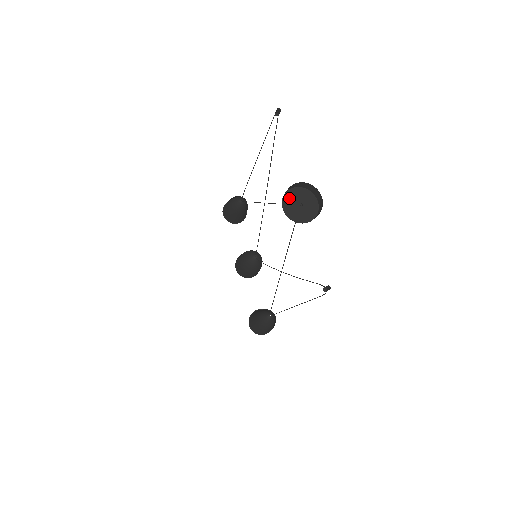
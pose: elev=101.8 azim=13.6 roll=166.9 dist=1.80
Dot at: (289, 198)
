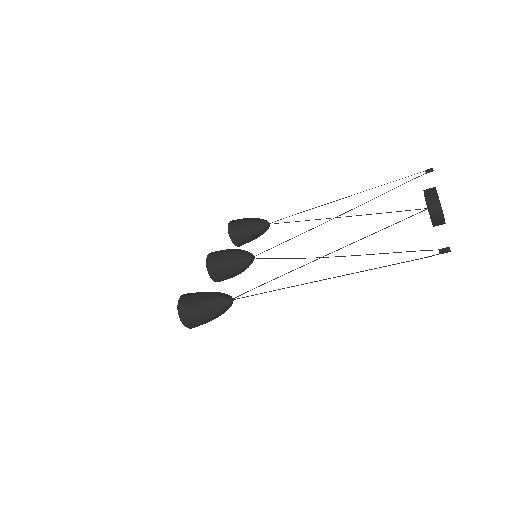
Dot at: occluded
